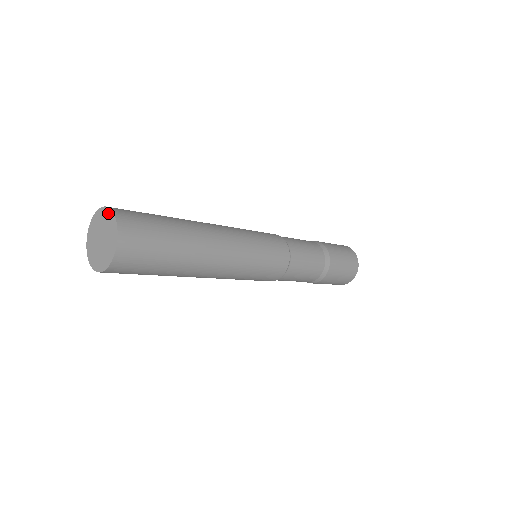
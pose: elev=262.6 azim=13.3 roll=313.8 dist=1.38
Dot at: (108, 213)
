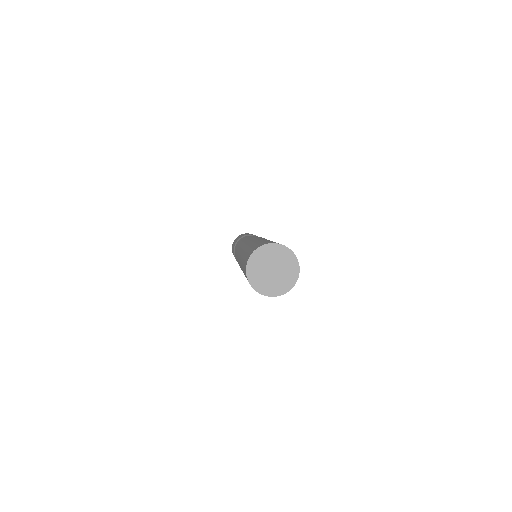
Dot at: (276, 247)
